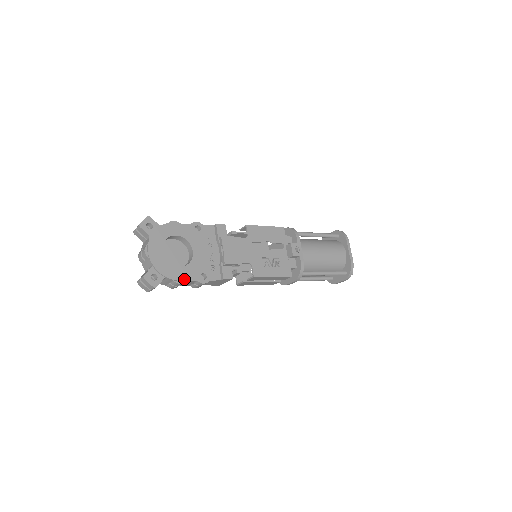
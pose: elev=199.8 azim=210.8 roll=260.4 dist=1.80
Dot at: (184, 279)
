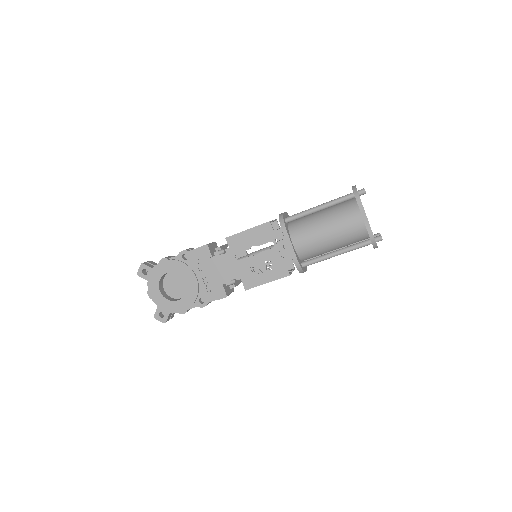
Dot at: (185, 309)
